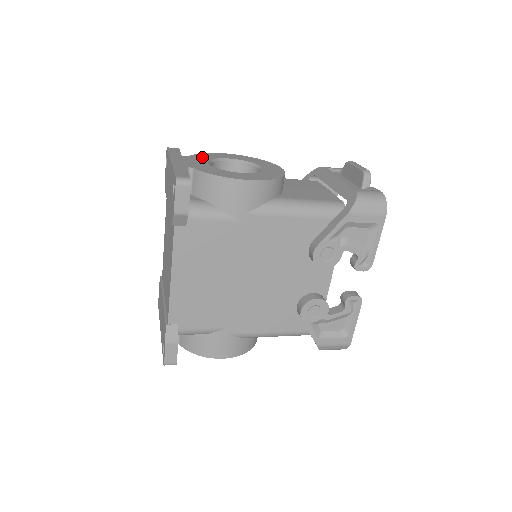
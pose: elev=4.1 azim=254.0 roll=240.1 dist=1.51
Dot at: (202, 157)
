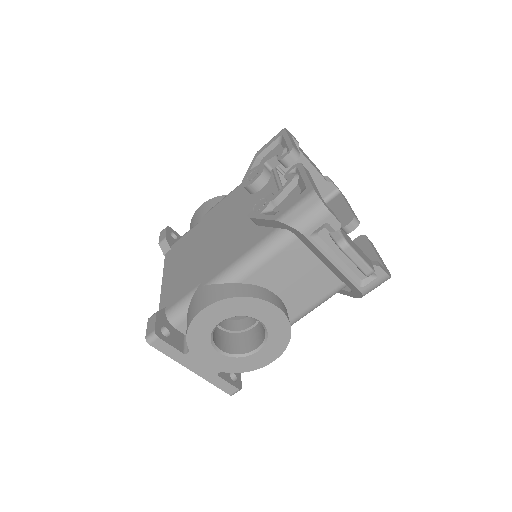
Dot at: occluded
